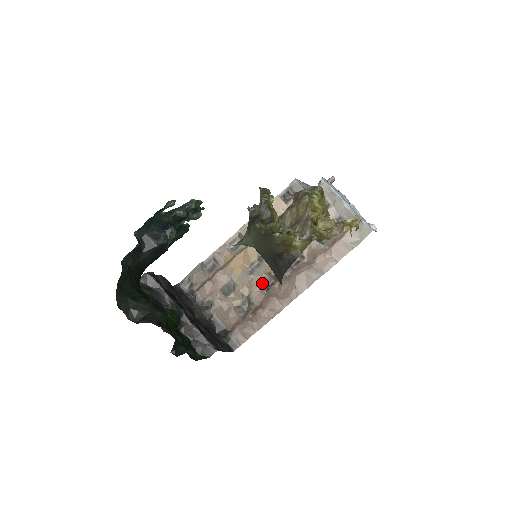
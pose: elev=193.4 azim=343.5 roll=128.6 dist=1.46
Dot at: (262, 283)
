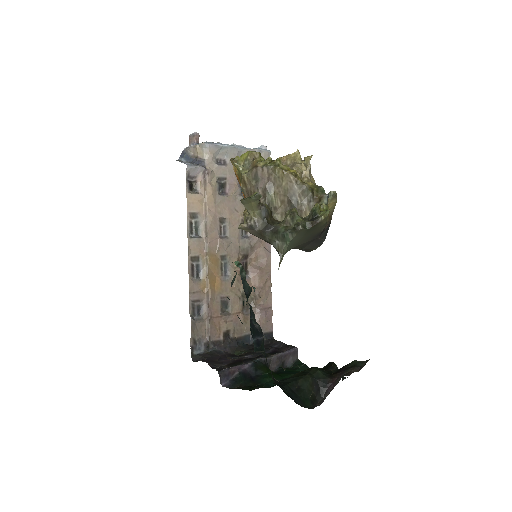
Dot at: occluded
